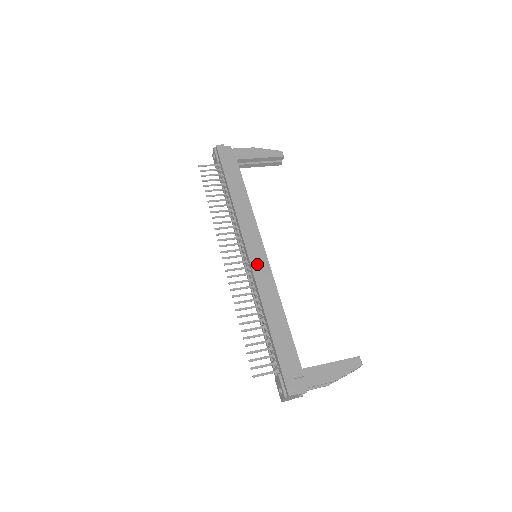
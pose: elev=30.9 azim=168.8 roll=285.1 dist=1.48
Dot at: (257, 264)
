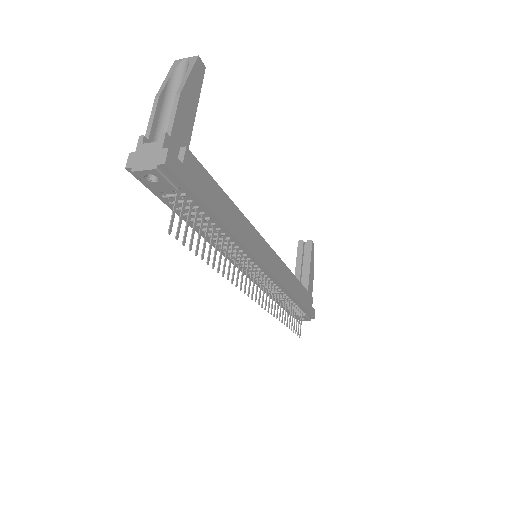
Dot at: (275, 269)
